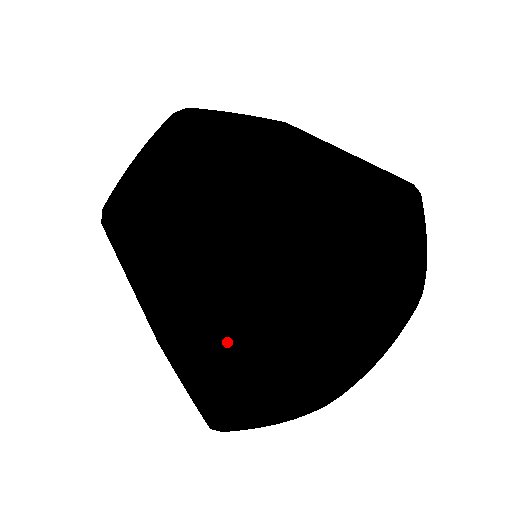
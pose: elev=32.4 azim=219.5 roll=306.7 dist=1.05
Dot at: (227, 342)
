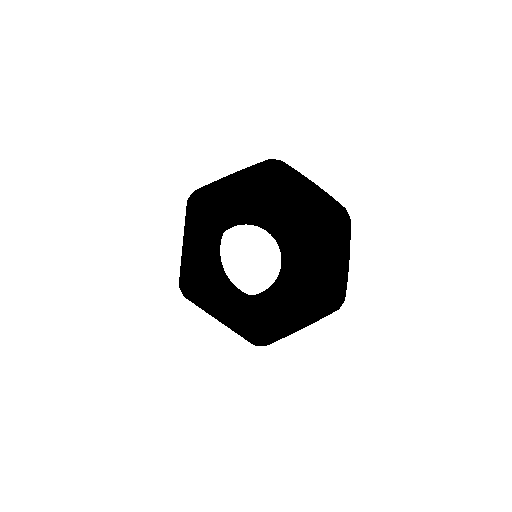
Dot at: (215, 280)
